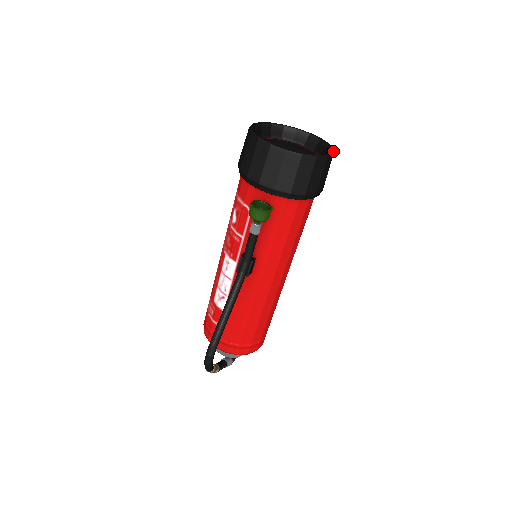
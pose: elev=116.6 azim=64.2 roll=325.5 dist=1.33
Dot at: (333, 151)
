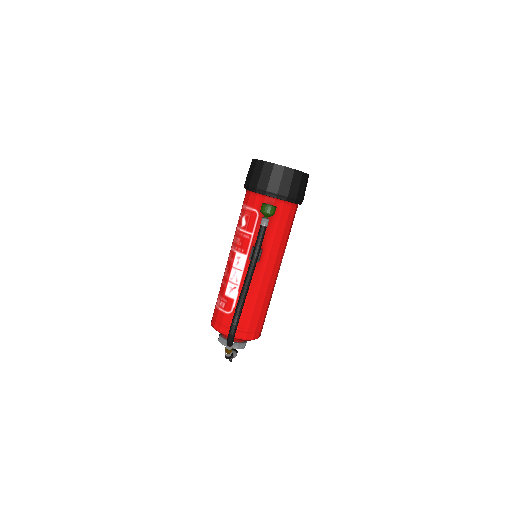
Dot at: occluded
